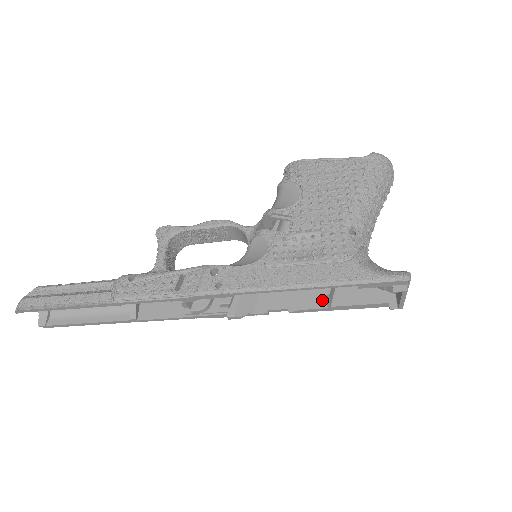
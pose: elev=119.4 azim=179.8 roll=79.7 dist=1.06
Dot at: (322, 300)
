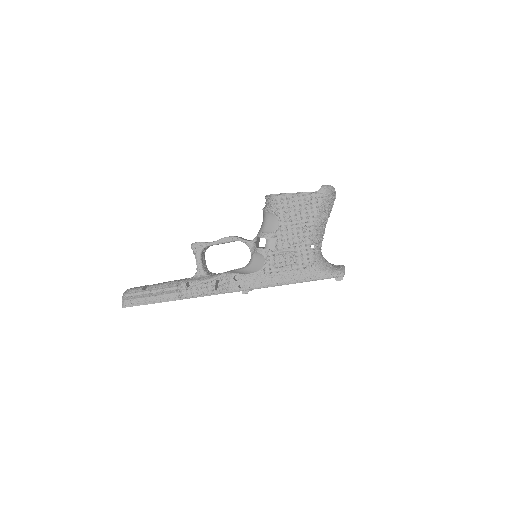
Dot at: occluded
